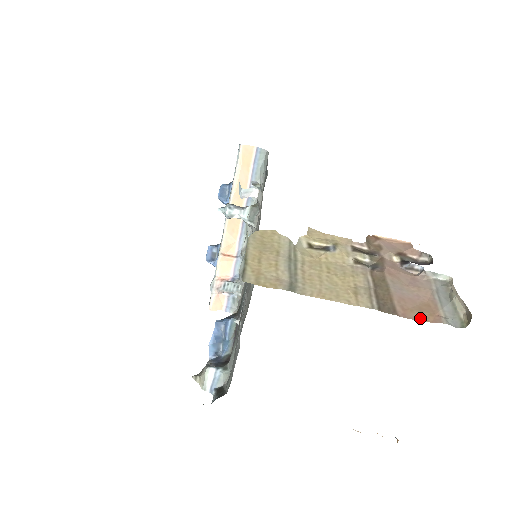
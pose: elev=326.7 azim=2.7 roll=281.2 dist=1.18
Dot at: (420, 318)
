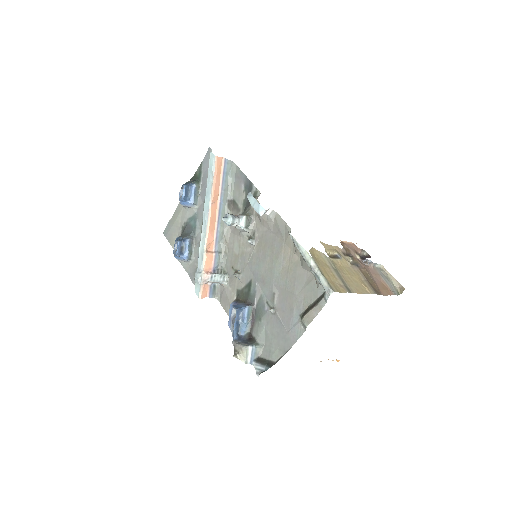
Dot at: (387, 294)
